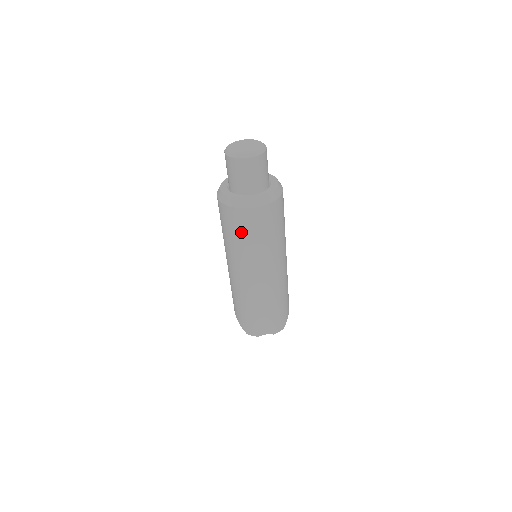
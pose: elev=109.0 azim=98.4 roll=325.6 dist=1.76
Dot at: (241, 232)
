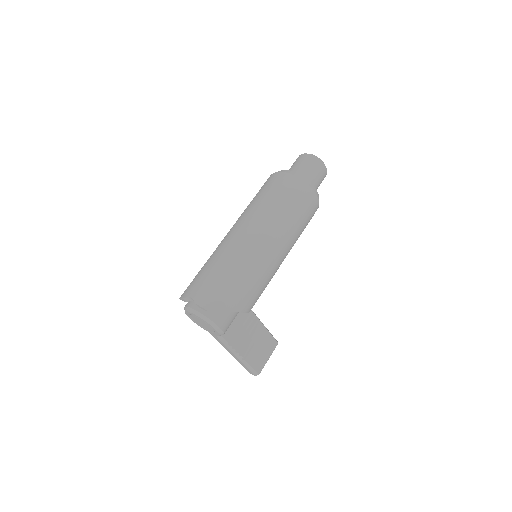
Dot at: (261, 190)
